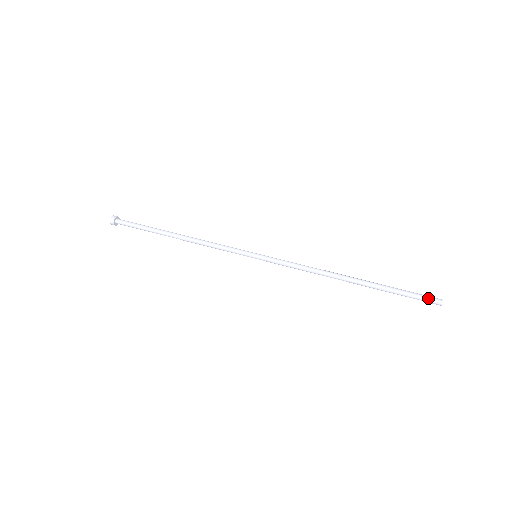
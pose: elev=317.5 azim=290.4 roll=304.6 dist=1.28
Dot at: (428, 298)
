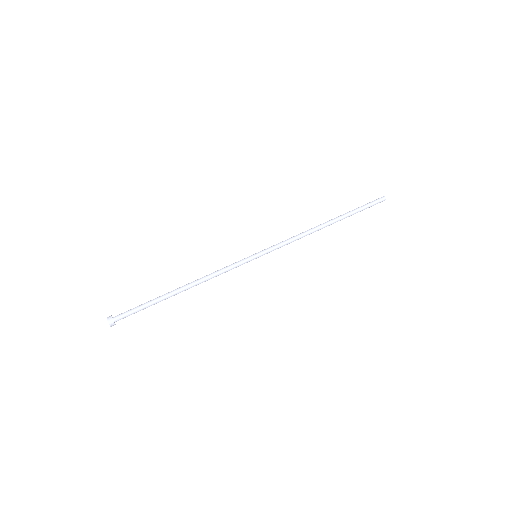
Dot at: (376, 200)
